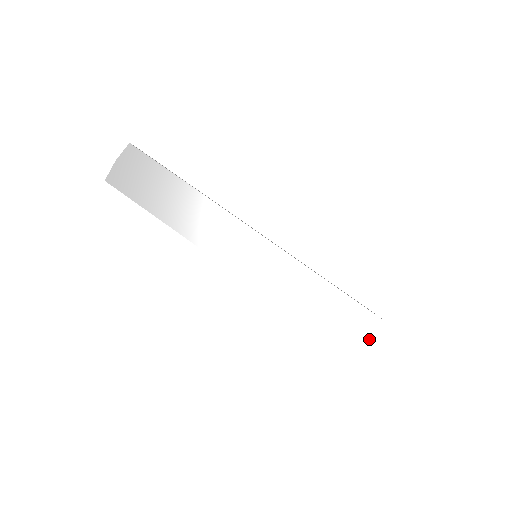
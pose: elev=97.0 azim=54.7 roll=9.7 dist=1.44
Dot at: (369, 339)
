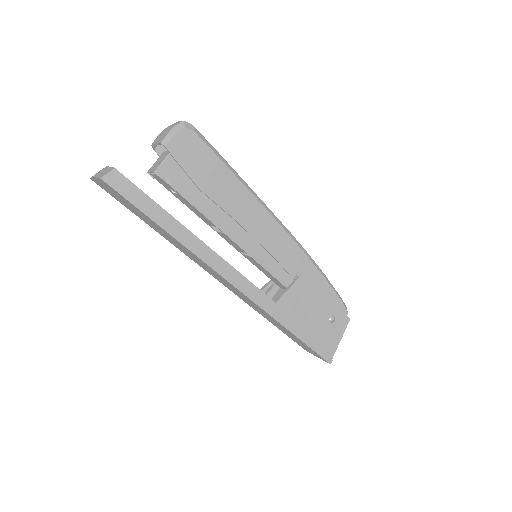
Dot at: (314, 354)
